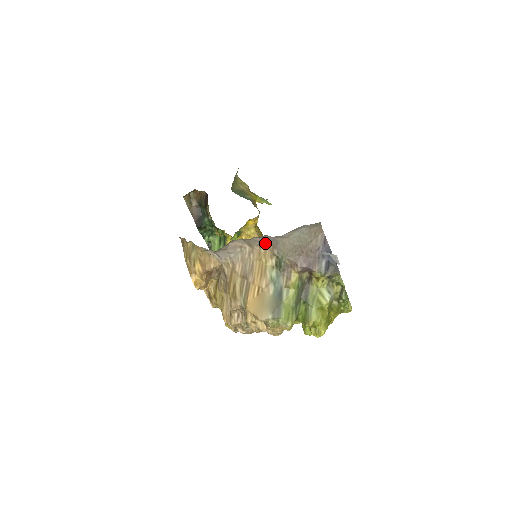
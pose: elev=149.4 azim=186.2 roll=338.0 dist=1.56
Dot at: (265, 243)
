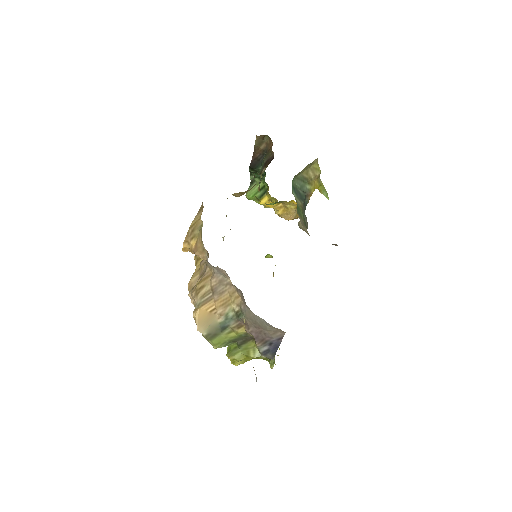
Dot at: (241, 294)
